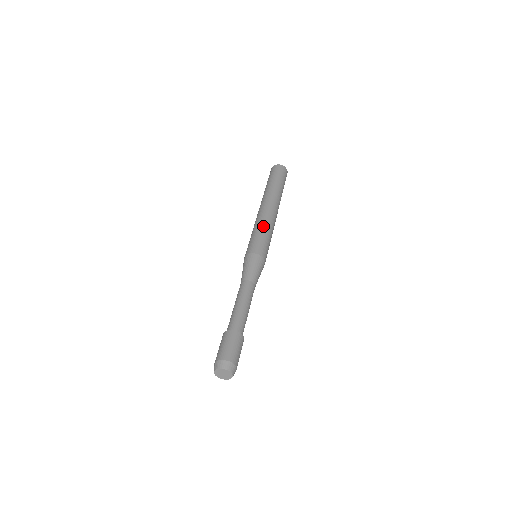
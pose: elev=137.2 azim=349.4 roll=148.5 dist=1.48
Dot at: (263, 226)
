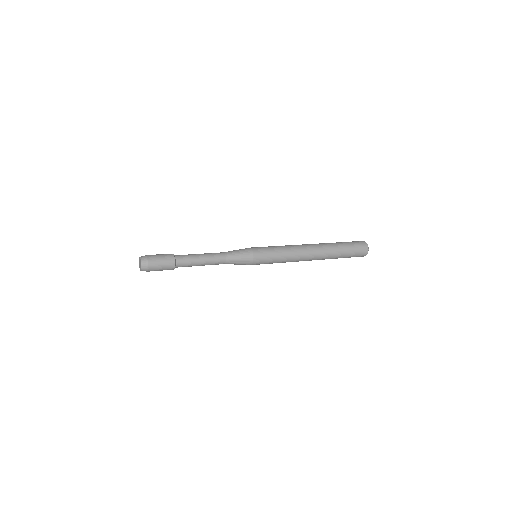
Dot at: occluded
